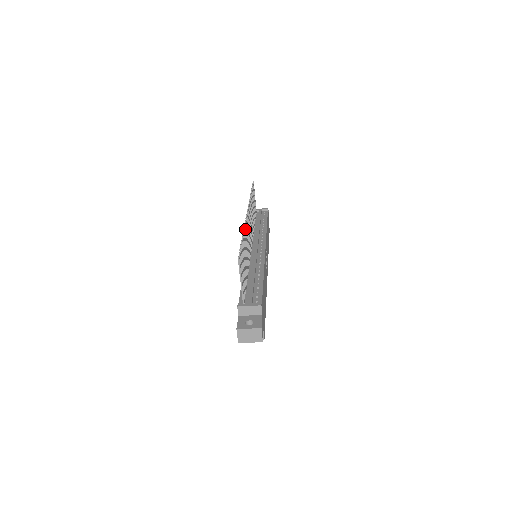
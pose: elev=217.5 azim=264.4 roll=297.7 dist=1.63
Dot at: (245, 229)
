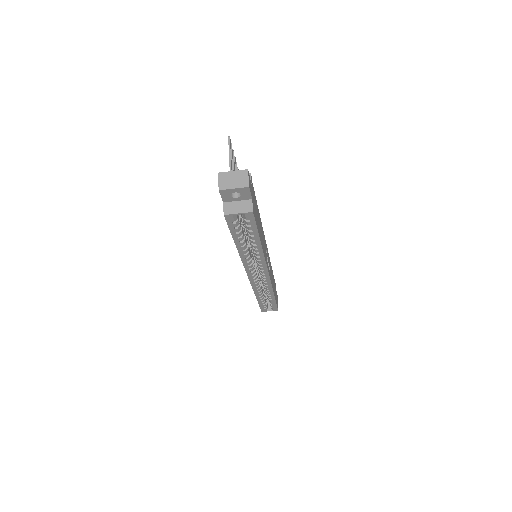
Dot at: occluded
